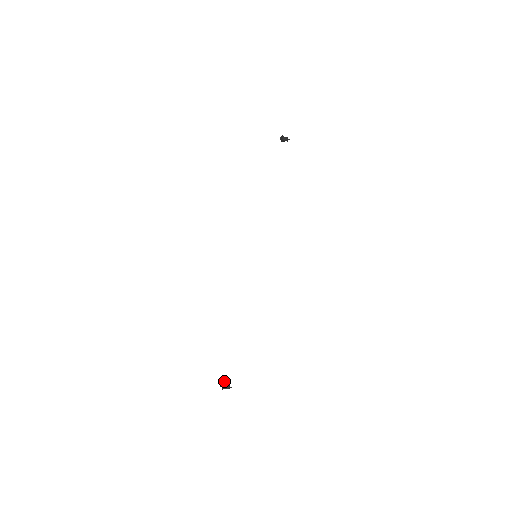
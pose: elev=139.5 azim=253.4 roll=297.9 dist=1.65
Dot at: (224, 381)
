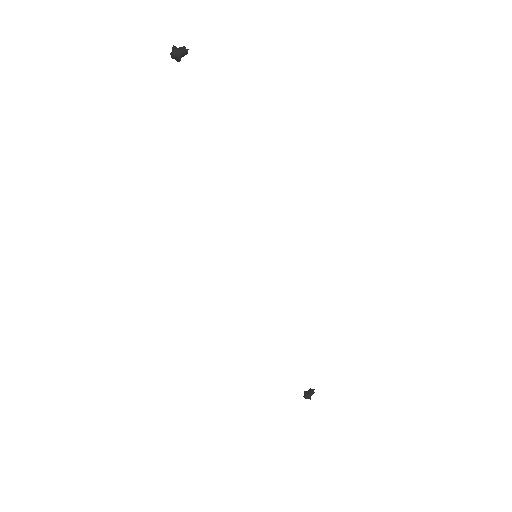
Dot at: (307, 392)
